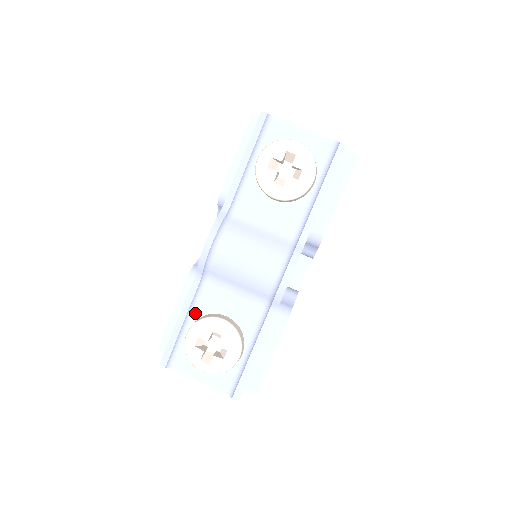
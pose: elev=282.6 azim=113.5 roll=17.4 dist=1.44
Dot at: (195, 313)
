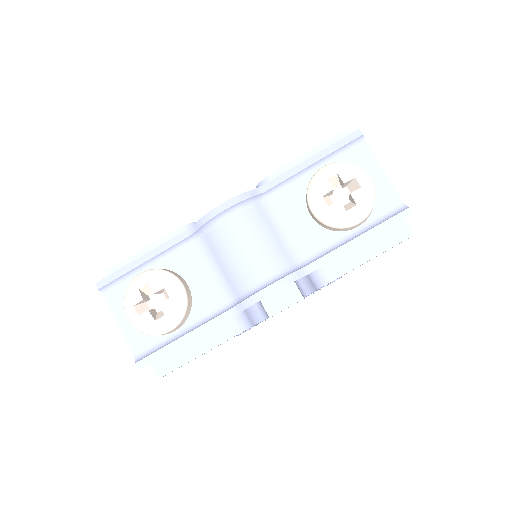
Dot at: (163, 261)
